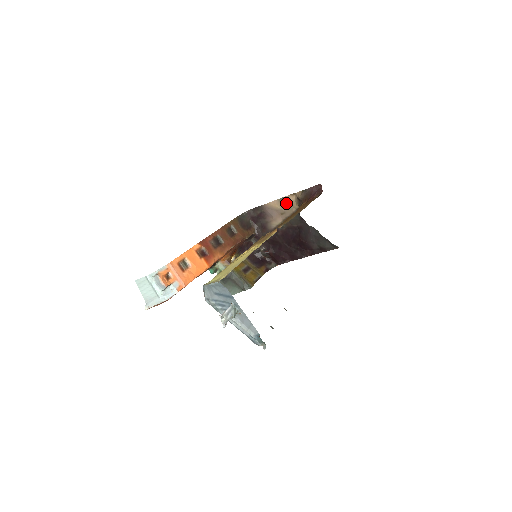
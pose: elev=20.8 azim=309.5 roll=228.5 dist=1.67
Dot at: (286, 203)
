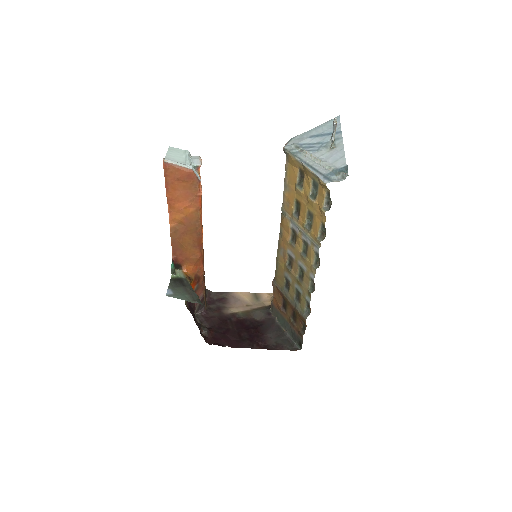
Dot at: (258, 299)
